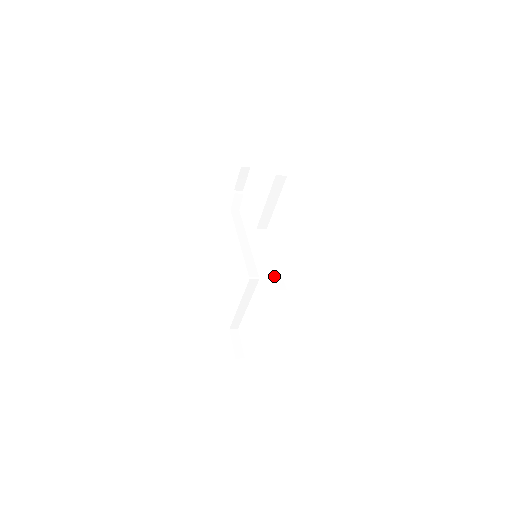
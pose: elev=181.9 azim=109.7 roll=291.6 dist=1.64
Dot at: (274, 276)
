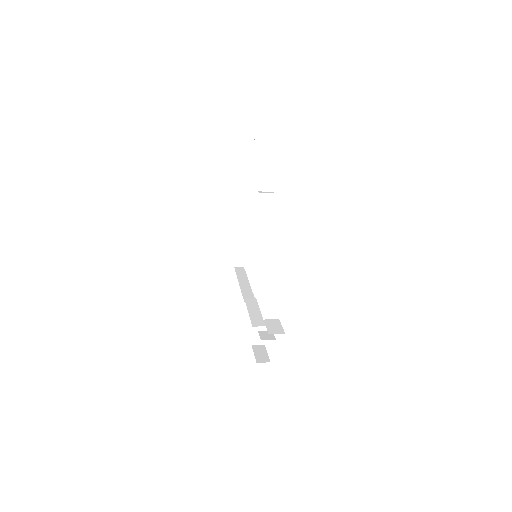
Dot at: (256, 328)
